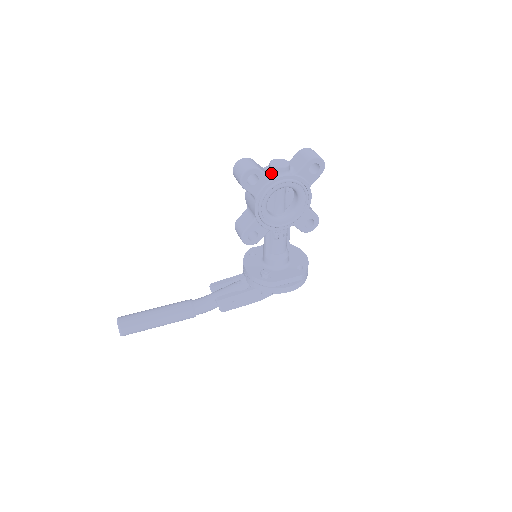
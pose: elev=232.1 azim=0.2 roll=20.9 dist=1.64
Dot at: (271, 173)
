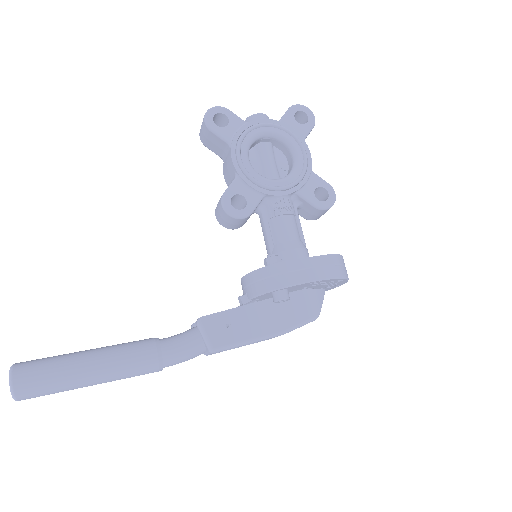
Dot at: occluded
